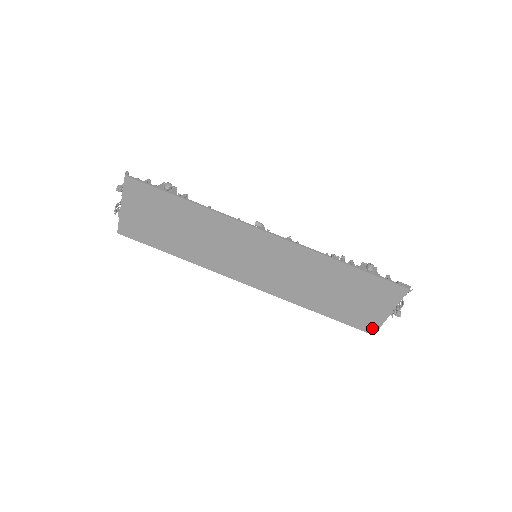
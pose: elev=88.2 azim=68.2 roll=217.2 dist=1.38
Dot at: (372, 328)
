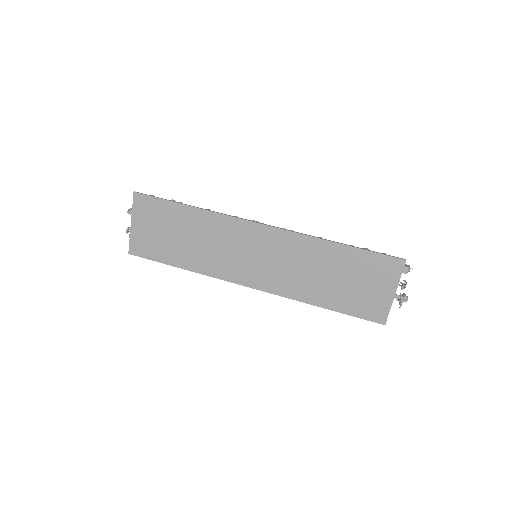
Dot at: (381, 316)
